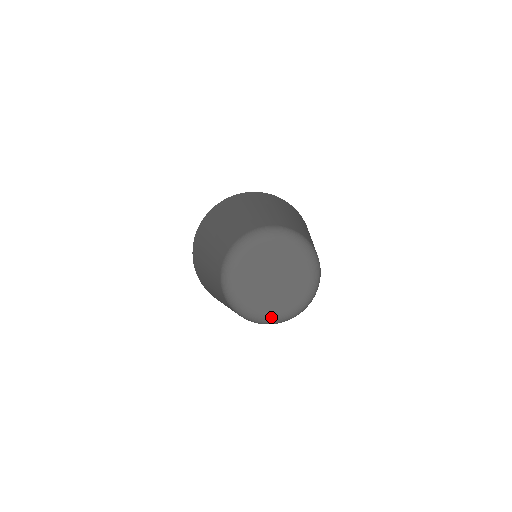
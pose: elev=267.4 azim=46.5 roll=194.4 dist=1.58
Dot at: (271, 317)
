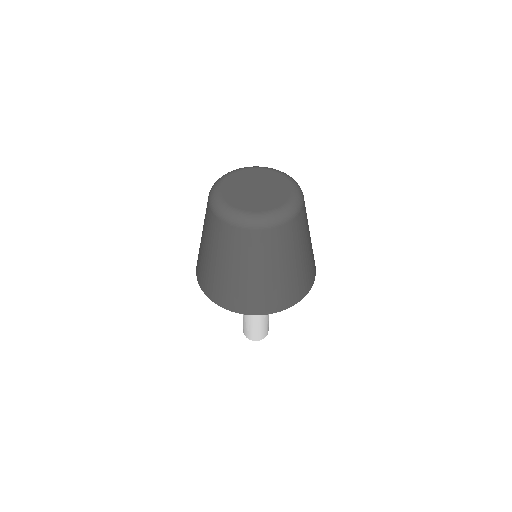
Dot at: (228, 206)
